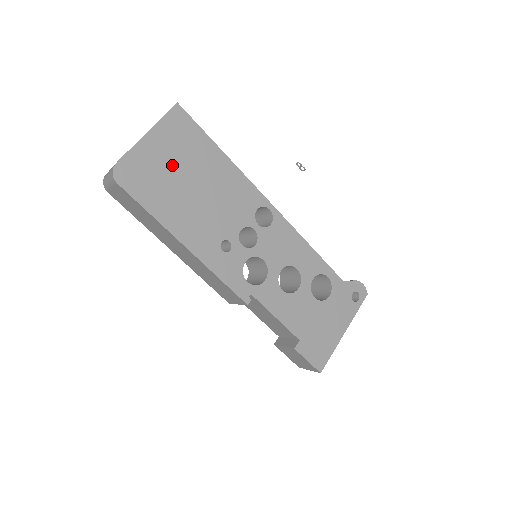
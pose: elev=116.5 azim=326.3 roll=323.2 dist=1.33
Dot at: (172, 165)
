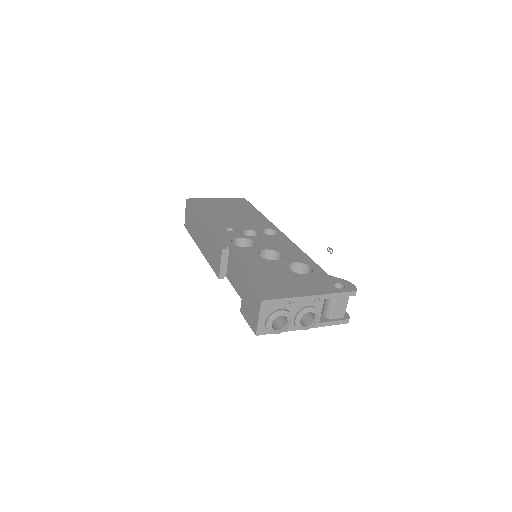
Dot at: (223, 206)
